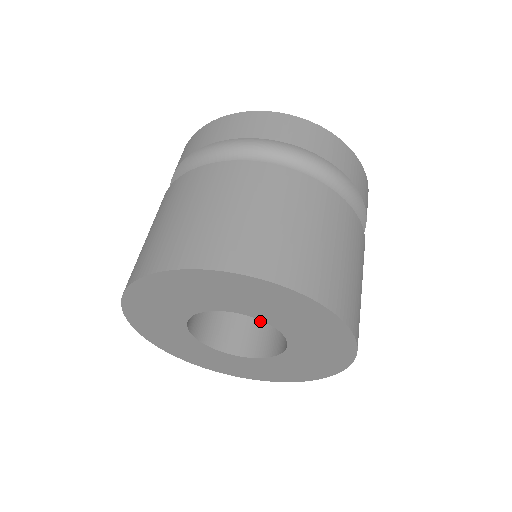
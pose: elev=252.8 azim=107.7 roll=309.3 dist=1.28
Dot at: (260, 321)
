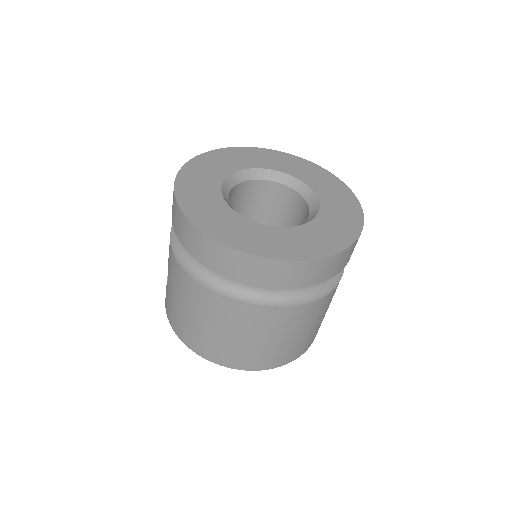
Dot at: occluded
